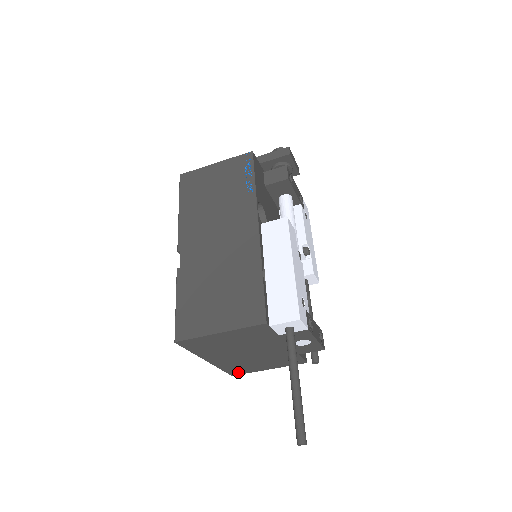
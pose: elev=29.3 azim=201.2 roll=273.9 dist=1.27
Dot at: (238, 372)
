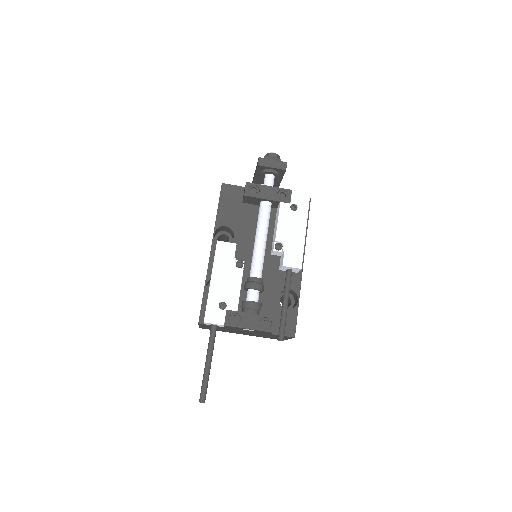
Dot at: occluded
